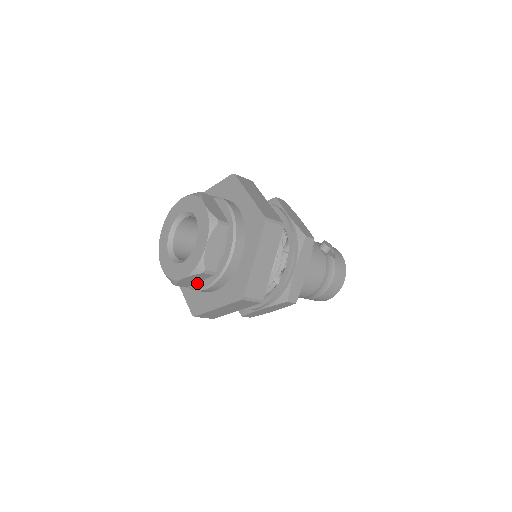
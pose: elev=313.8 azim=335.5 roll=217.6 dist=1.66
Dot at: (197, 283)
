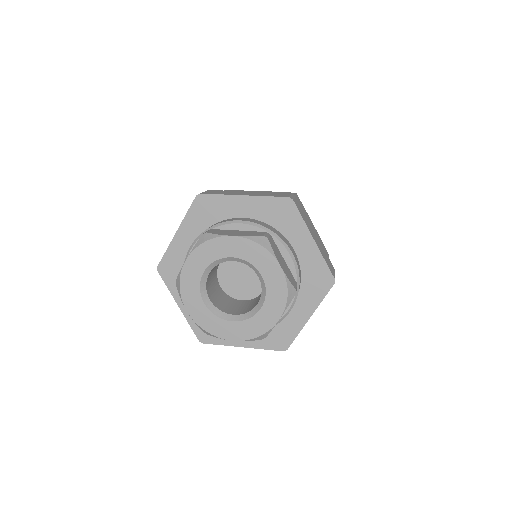
Dot at: occluded
